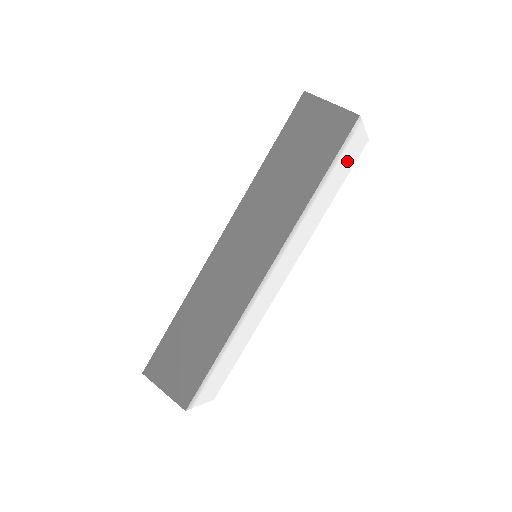
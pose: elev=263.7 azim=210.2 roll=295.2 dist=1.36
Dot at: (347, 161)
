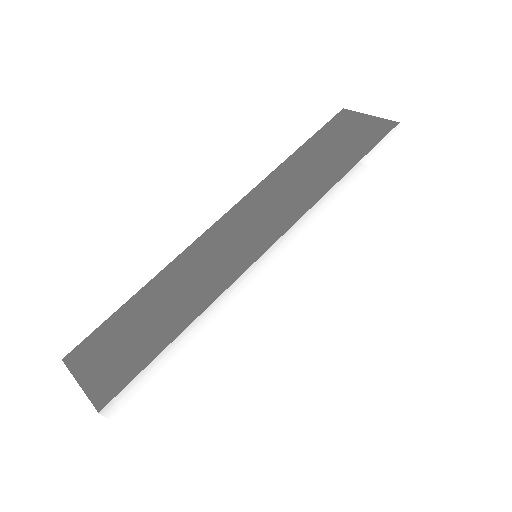
Dot at: (379, 179)
